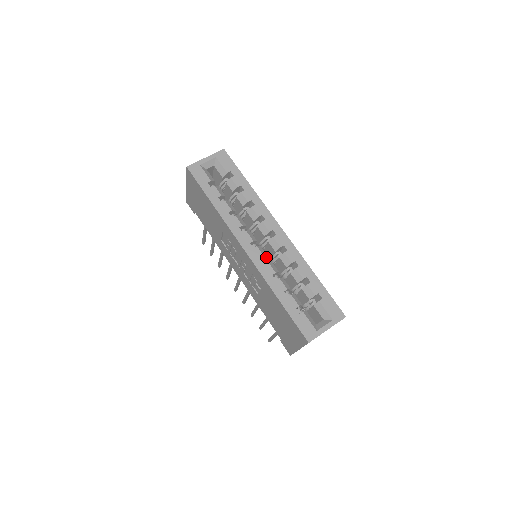
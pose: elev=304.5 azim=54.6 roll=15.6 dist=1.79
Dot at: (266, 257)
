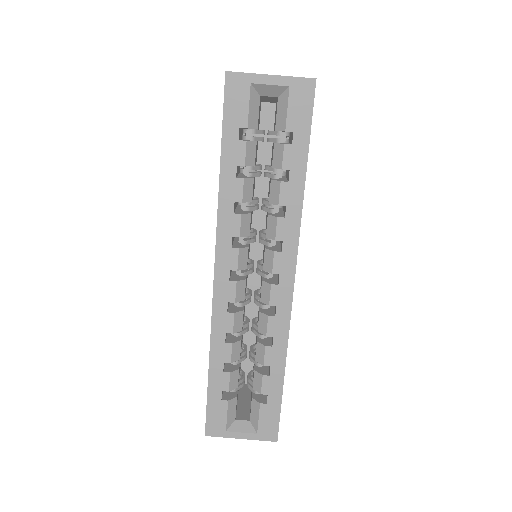
Dot at: (242, 298)
